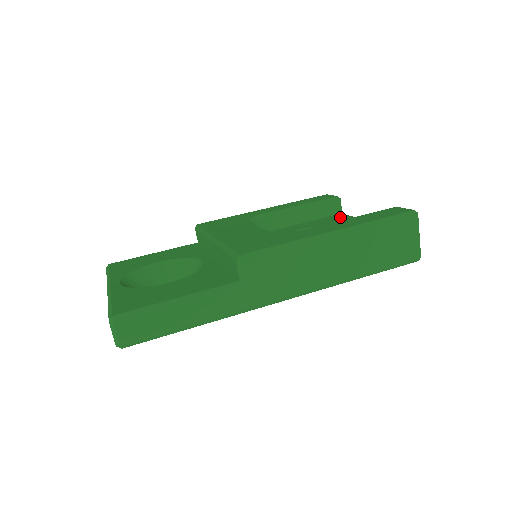
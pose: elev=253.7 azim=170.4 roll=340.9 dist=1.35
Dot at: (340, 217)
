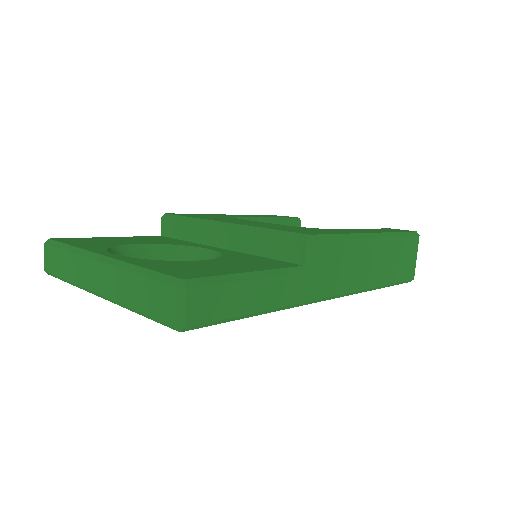
Dot at: occluded
